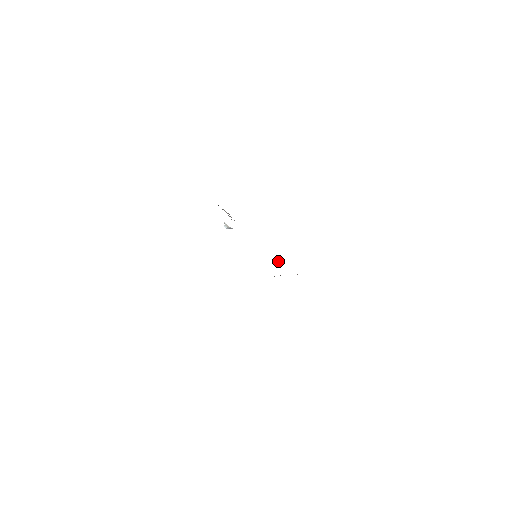
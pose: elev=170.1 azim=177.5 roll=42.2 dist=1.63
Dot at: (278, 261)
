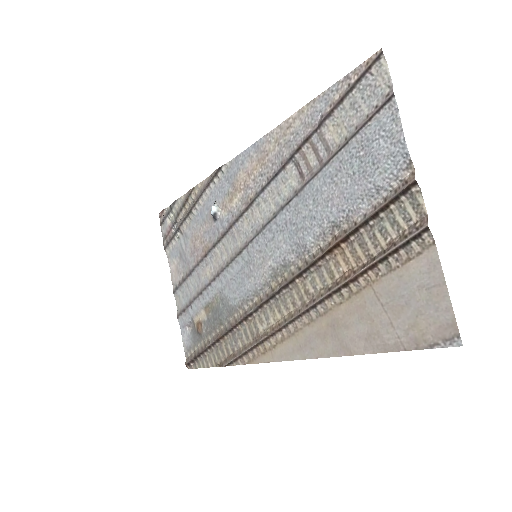
Dot at: (201, 320)
